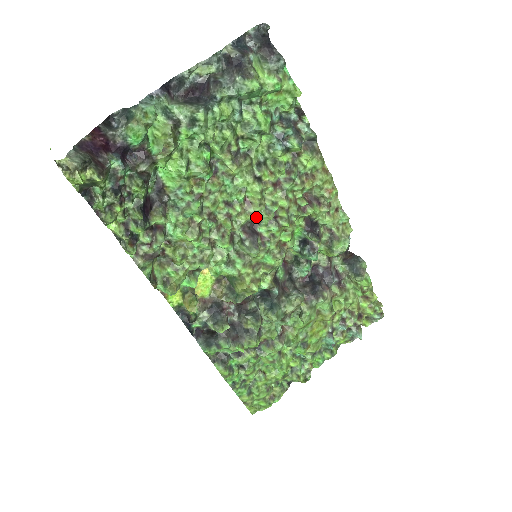
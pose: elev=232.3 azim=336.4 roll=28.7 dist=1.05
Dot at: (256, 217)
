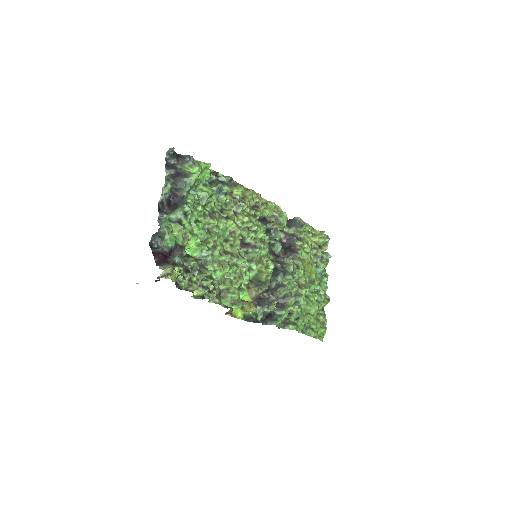
Dot at: occluded
